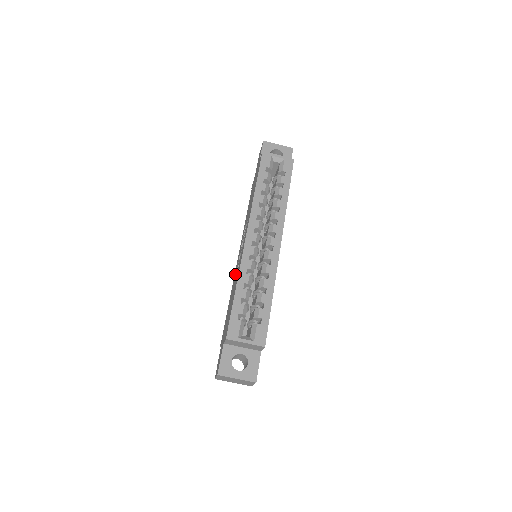
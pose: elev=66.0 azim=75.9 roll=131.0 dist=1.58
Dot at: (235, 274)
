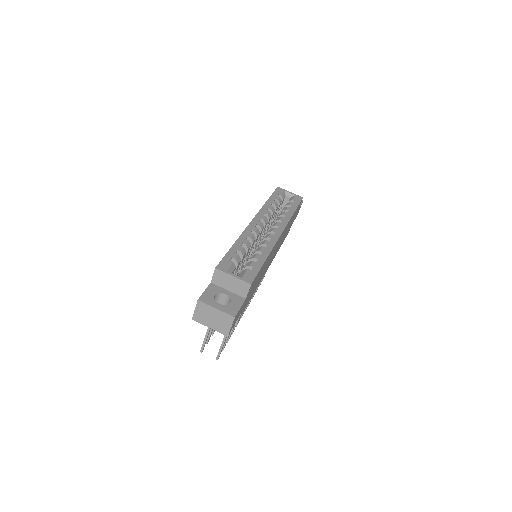
Dot at: occluded
